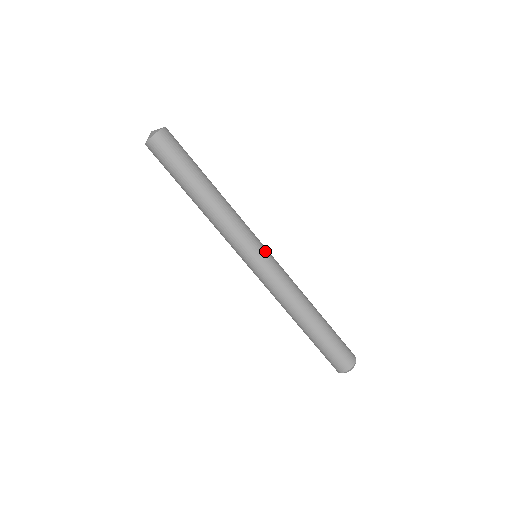
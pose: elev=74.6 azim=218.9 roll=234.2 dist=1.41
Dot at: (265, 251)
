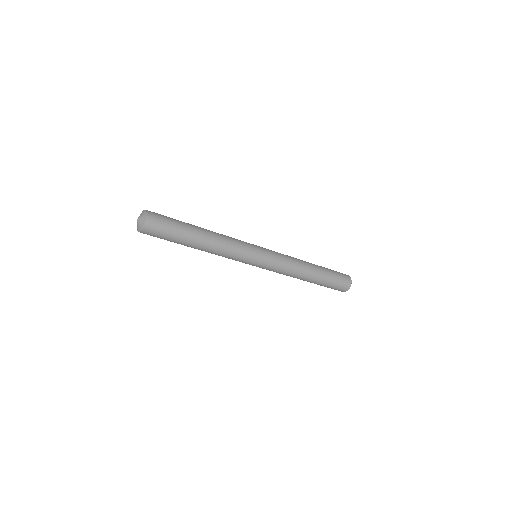
Dot at: (261, 249)
